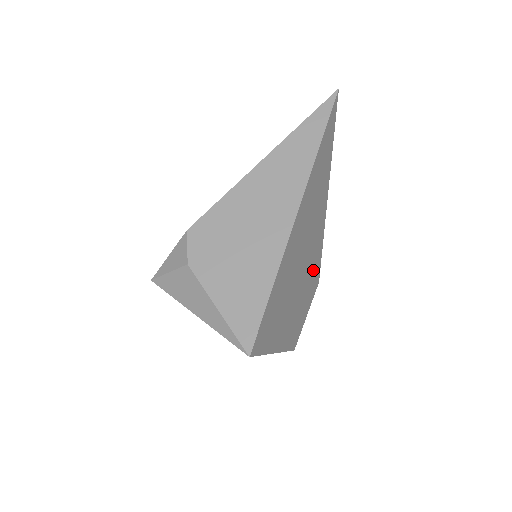
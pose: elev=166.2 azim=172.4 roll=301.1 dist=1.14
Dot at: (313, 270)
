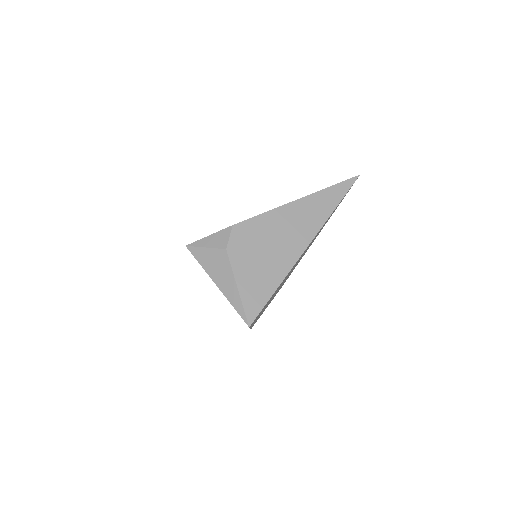
Dot at: occluded
